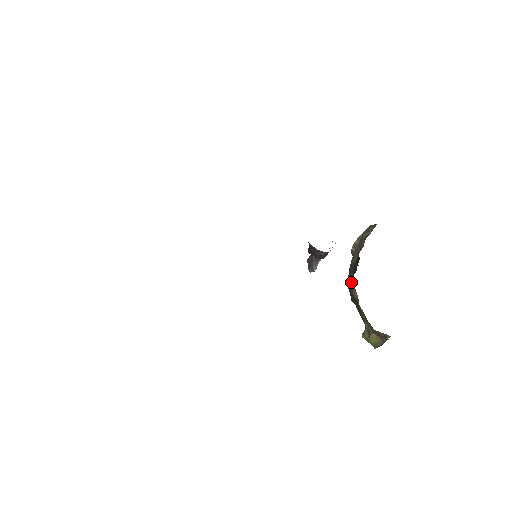
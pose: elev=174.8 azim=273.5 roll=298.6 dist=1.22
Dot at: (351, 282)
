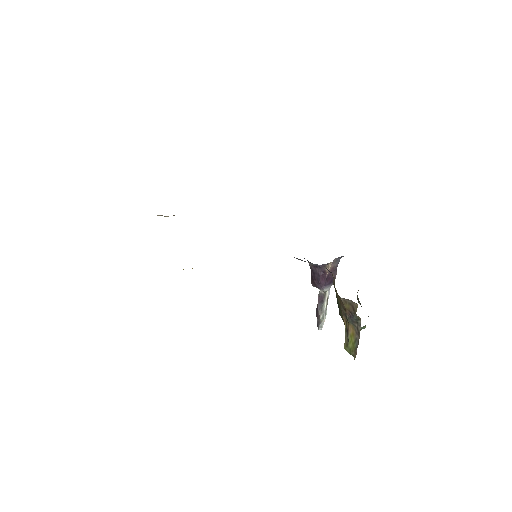
Dot at: occluded
